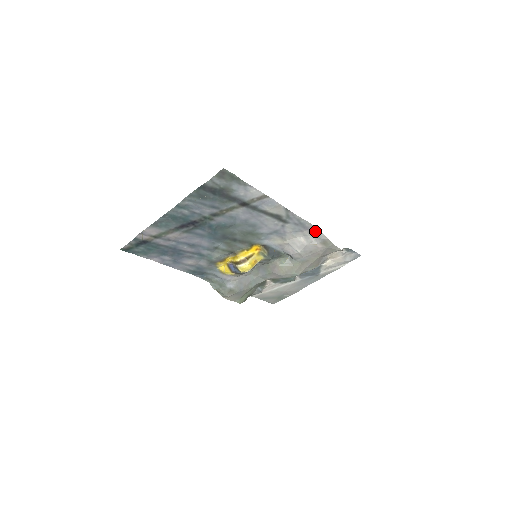
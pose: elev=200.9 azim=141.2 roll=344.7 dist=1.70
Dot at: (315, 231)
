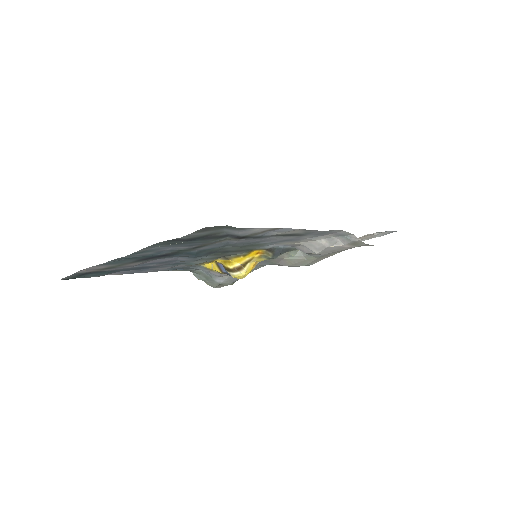
Dot at: (343, 233)
